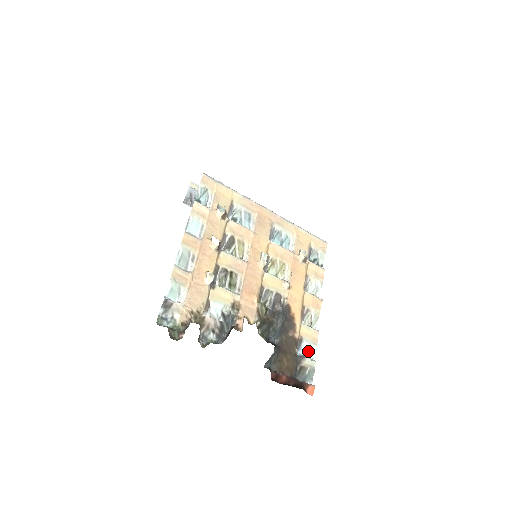
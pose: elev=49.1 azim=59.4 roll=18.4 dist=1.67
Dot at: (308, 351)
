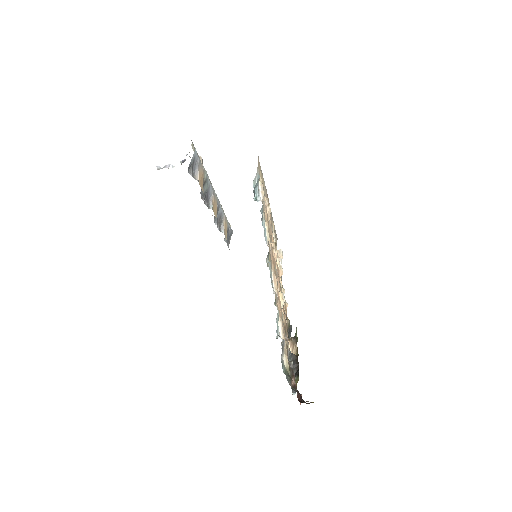
Dot at: occluded
